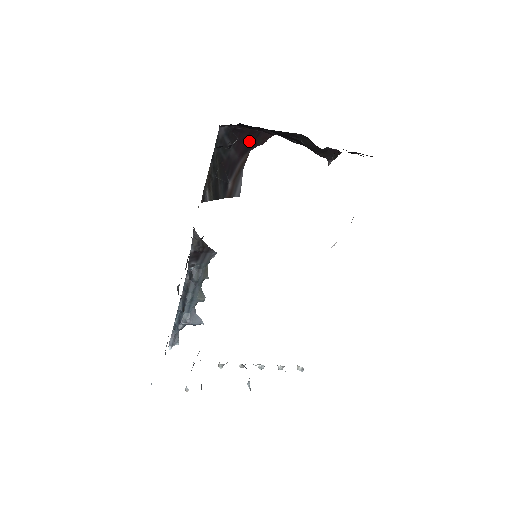
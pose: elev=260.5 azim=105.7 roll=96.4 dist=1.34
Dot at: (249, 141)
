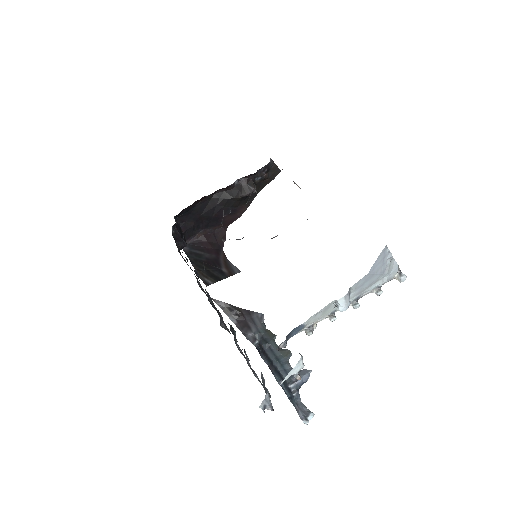
Dot at: (214, 244)
